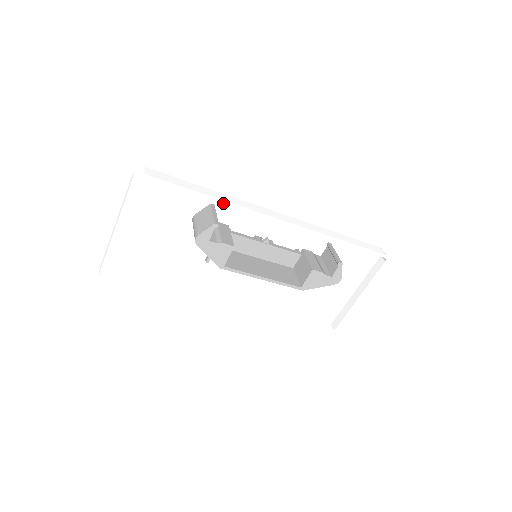
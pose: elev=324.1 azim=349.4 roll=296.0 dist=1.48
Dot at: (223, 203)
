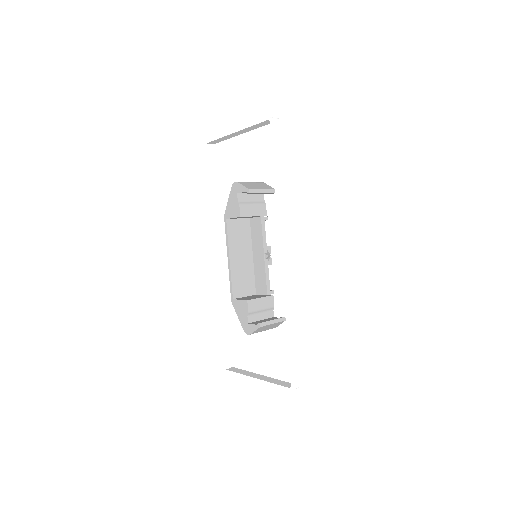
Dot at: (277, 197)
